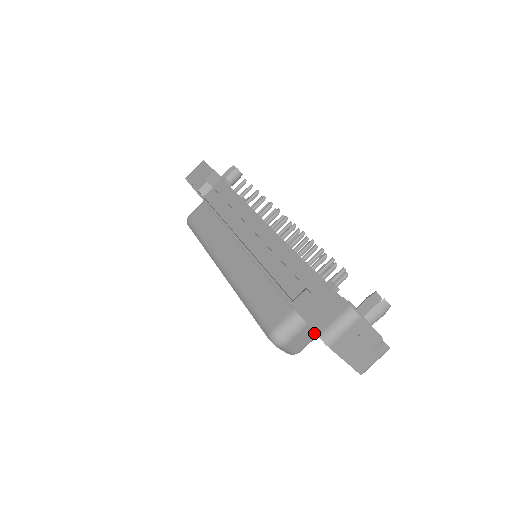
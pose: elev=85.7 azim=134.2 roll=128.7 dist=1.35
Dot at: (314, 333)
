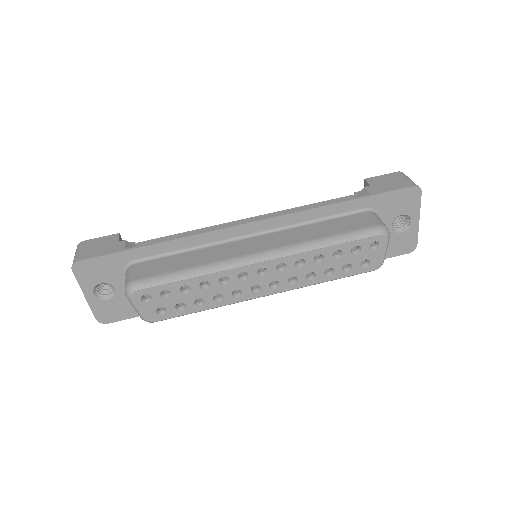
Dot at: occluded
